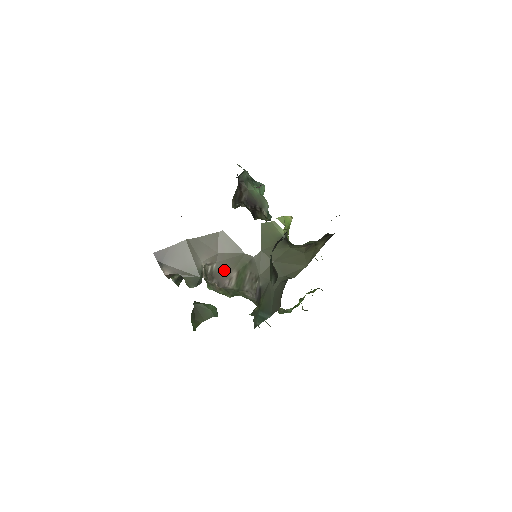
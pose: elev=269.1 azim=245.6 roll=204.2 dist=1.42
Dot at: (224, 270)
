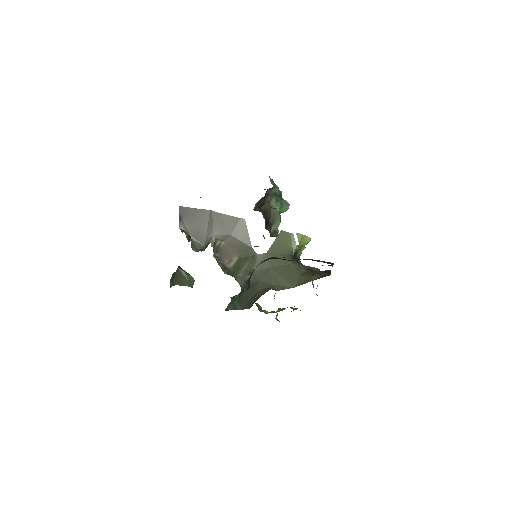
Dot at: (229, 251)
